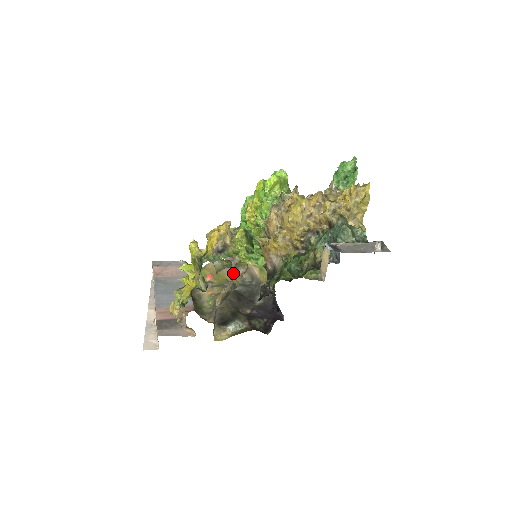
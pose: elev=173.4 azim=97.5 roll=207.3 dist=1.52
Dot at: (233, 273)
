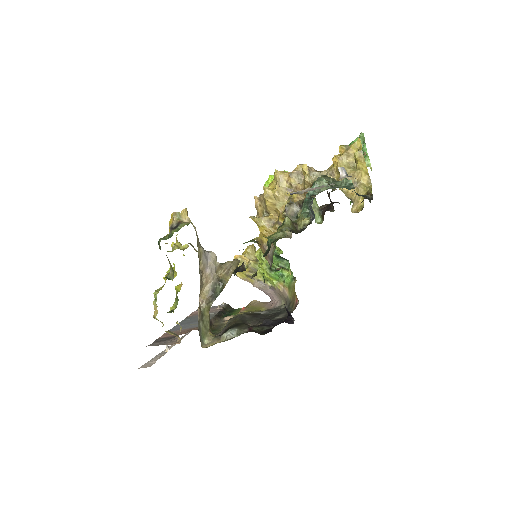
Dot at: (215, 266)
